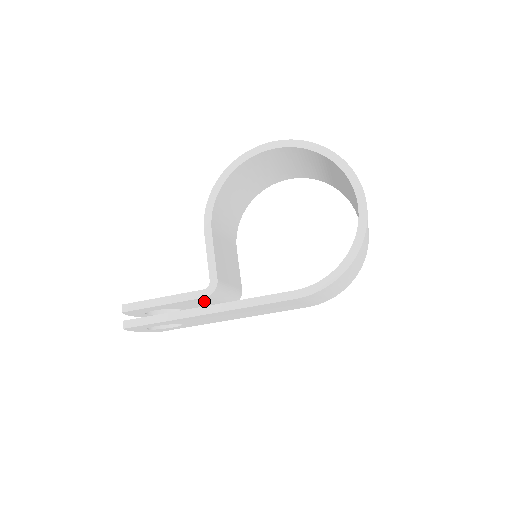
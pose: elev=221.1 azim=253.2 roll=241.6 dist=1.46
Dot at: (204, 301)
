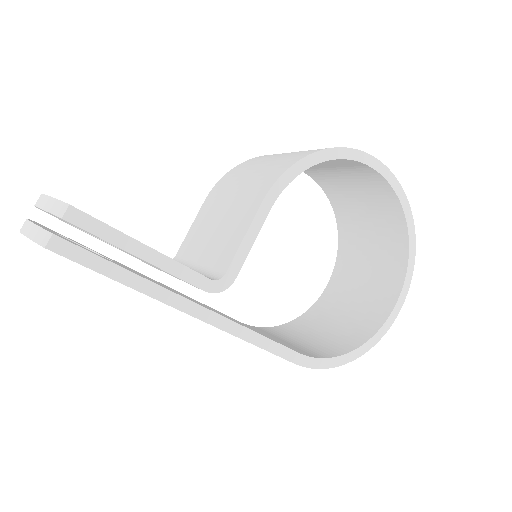
Dot at: occluded
